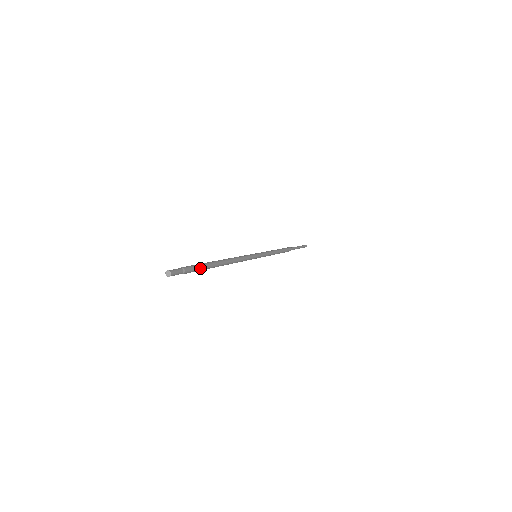
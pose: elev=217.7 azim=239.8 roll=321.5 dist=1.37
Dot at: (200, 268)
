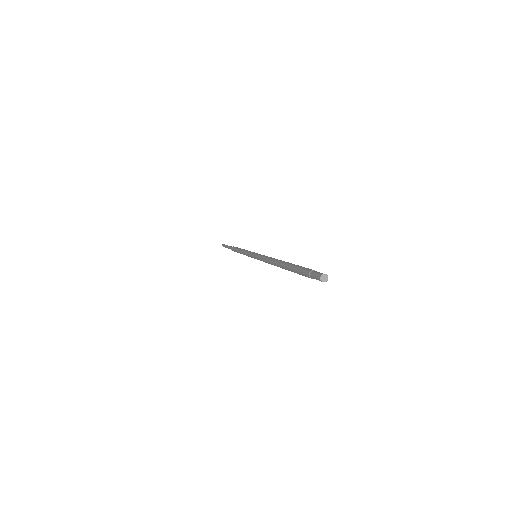
Dot at: occluded
